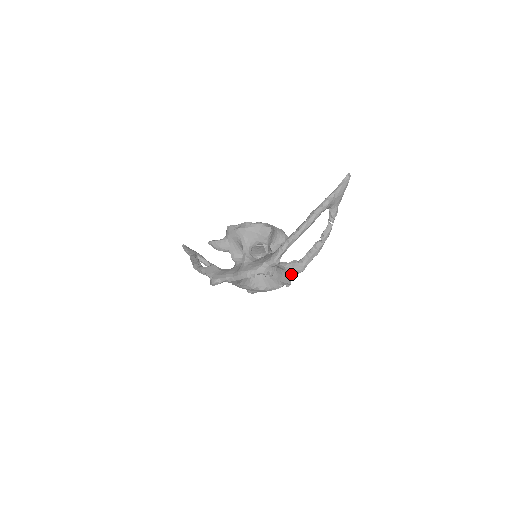
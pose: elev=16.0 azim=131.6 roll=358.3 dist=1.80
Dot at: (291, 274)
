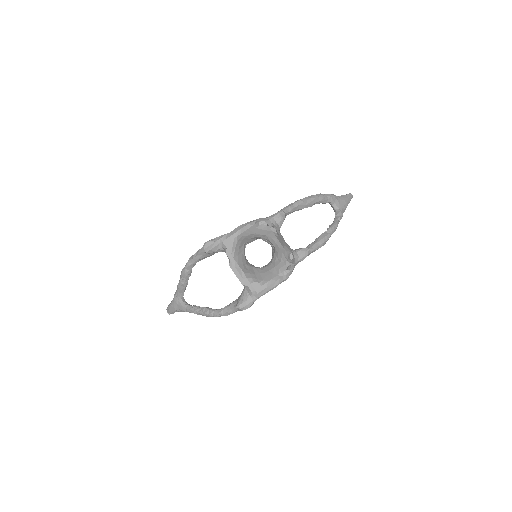
Dot at: (294, 252)
